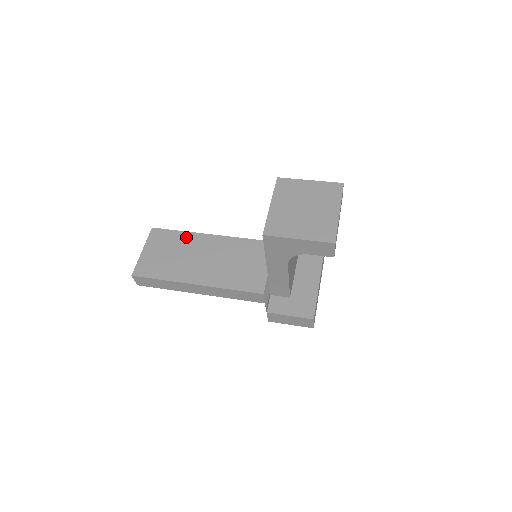
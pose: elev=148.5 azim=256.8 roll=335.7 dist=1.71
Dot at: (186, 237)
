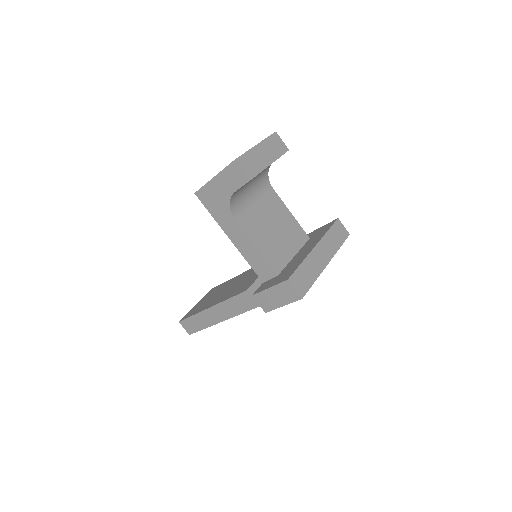
Dot at: occluded
